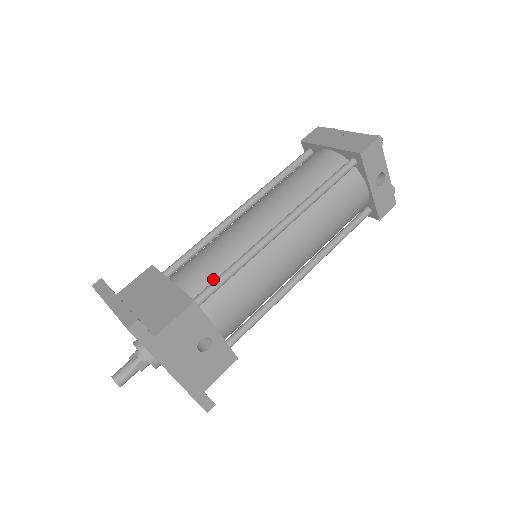
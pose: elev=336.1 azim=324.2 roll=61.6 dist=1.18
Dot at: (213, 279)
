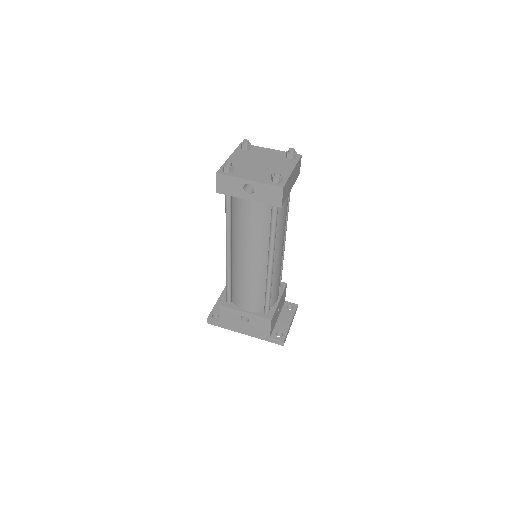
Dot at: occluded
